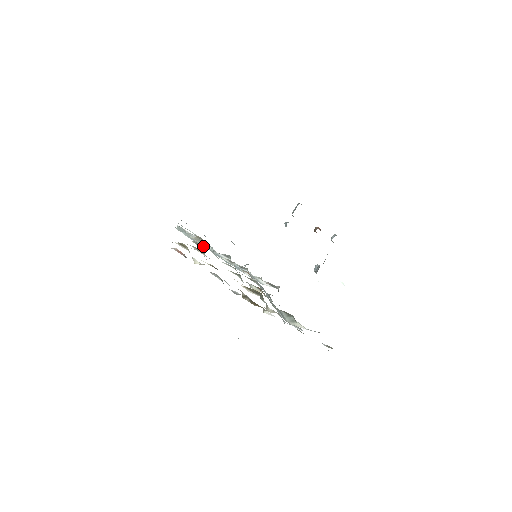
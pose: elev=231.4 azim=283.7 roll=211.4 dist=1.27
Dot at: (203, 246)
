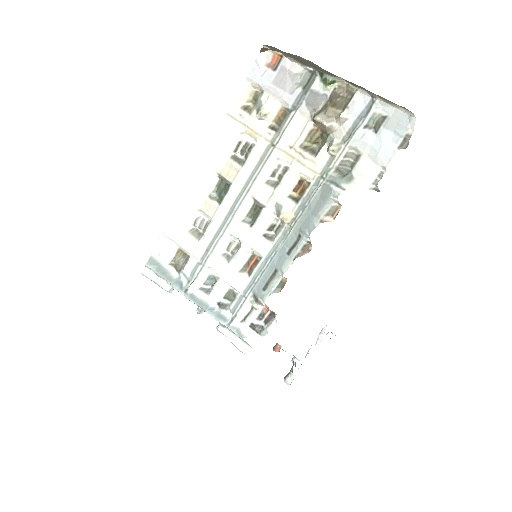
Dot at: (174, 285)
